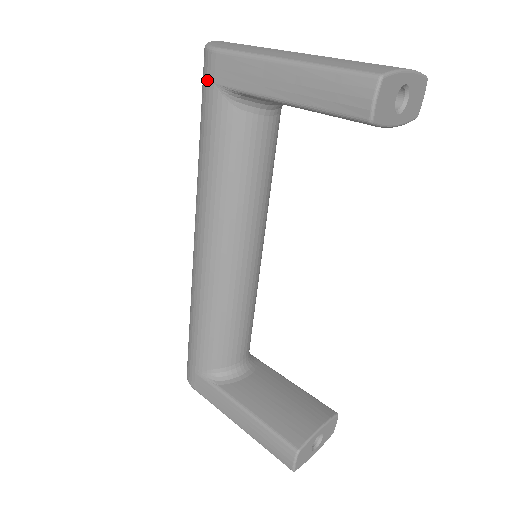
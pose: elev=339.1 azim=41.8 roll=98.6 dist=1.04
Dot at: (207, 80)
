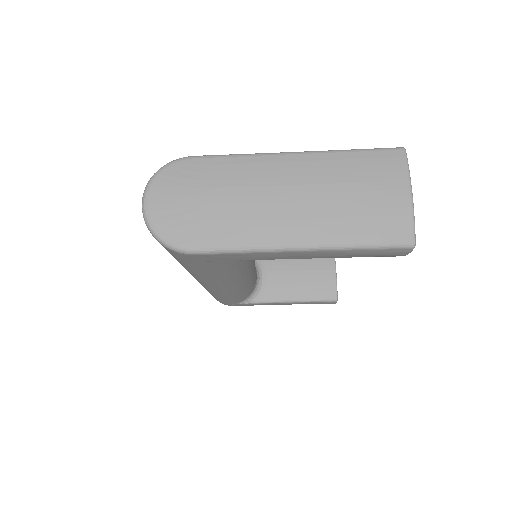
Dot at: (186, 260)
